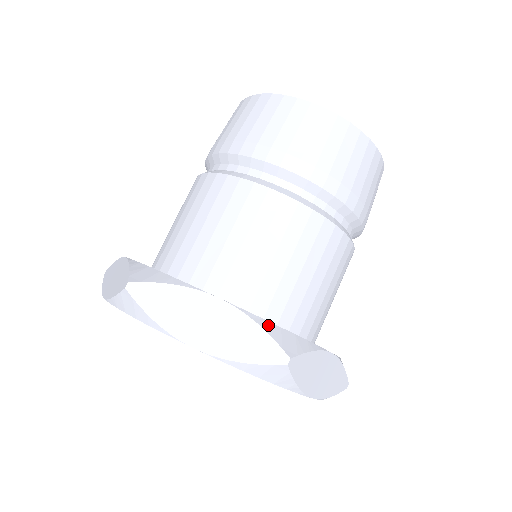
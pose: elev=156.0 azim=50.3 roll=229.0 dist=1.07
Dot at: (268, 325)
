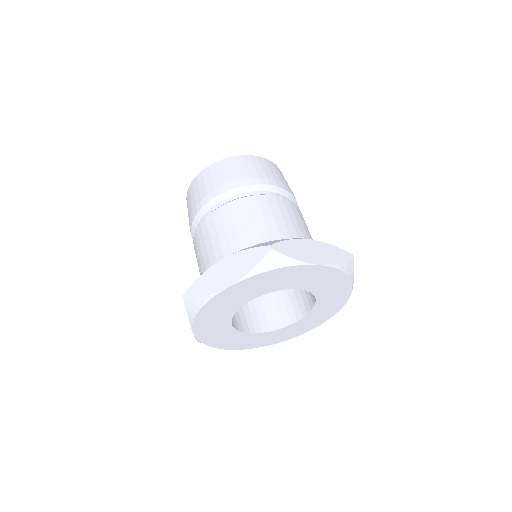
Dot at: occluded
